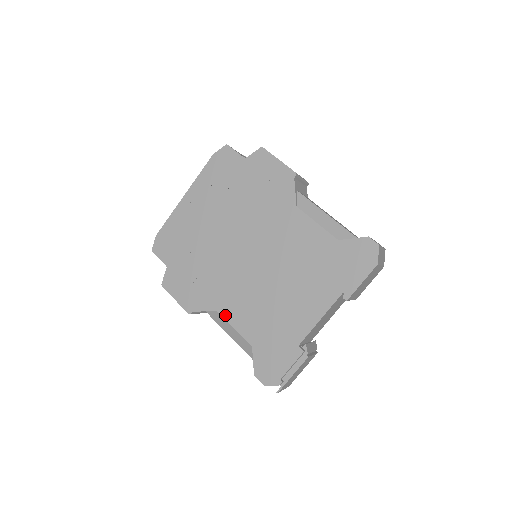
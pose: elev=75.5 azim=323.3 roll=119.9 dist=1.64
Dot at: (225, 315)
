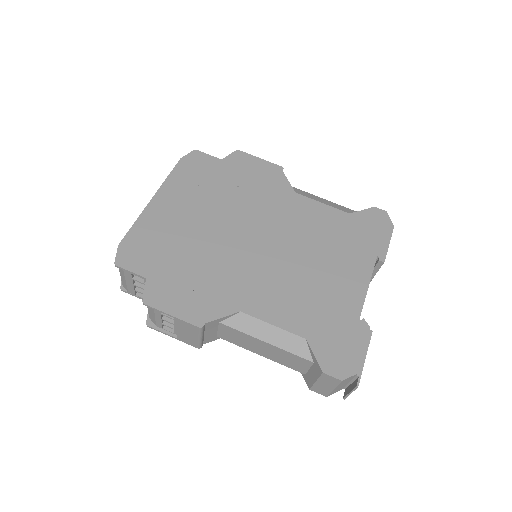
Dot at: (255, 313)
